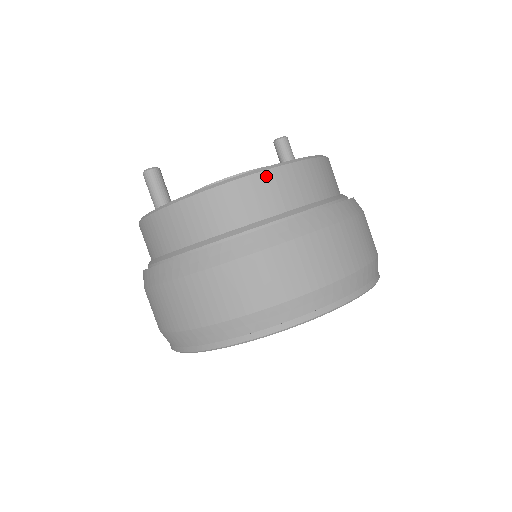
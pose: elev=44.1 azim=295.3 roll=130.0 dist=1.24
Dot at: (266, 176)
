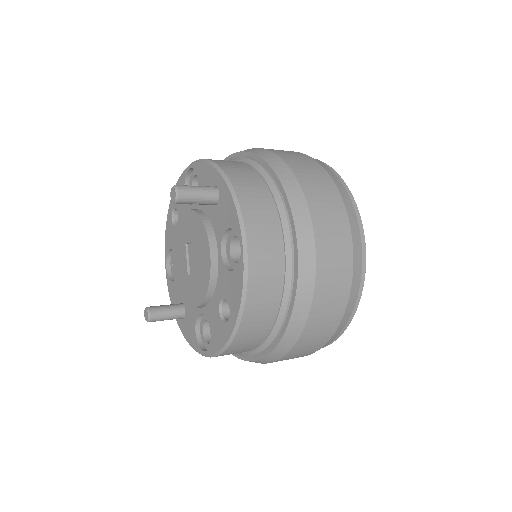
Dot at: (236, 342)
